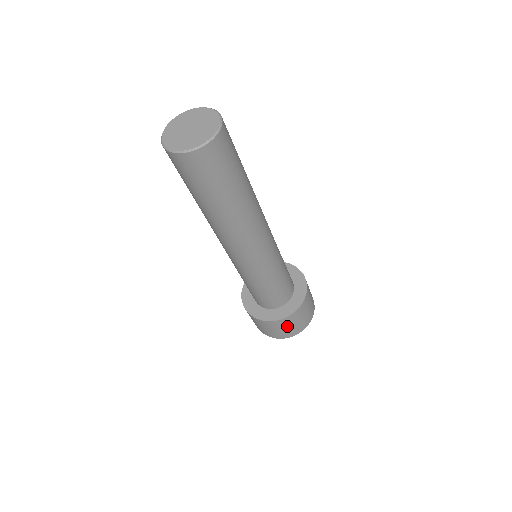
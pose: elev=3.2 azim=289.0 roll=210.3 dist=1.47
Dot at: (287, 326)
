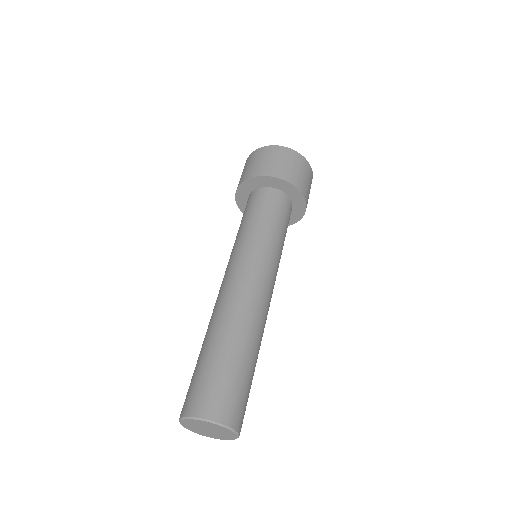
Dot at: occluded
